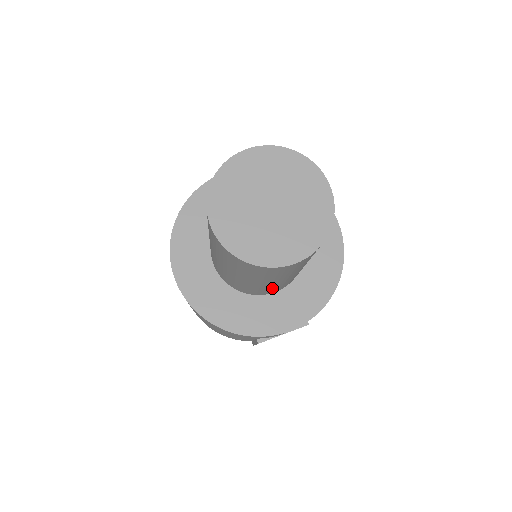
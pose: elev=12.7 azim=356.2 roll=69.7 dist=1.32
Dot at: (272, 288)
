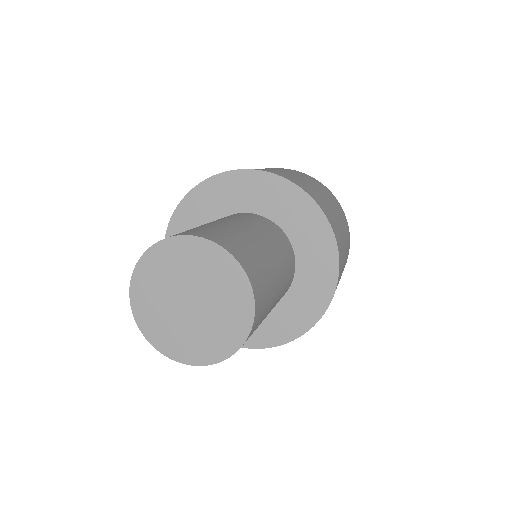
Dot at: occluded
